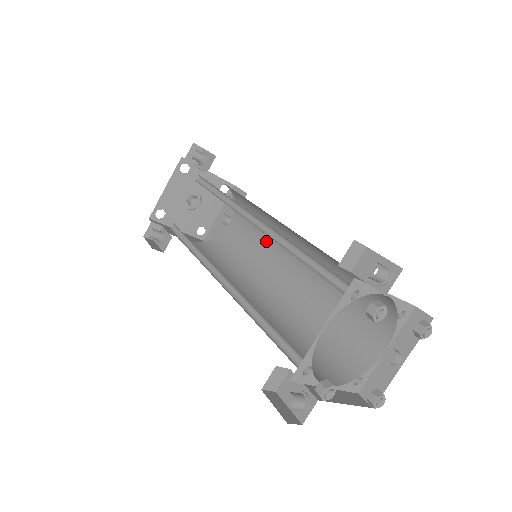
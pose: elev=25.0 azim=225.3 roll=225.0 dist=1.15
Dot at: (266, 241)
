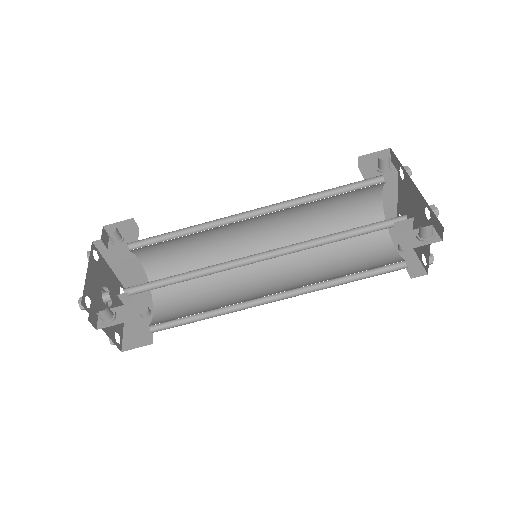
Dot at: (222, 285)
